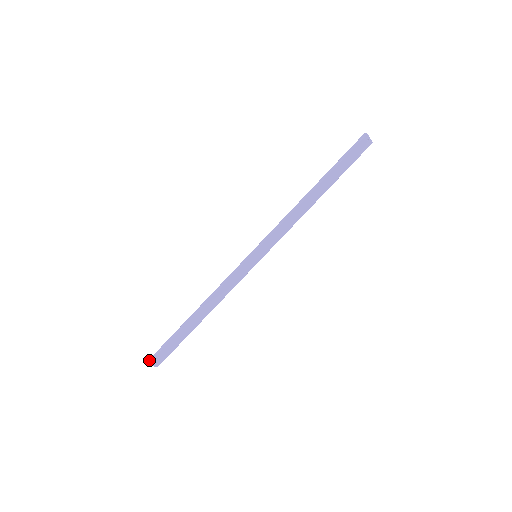
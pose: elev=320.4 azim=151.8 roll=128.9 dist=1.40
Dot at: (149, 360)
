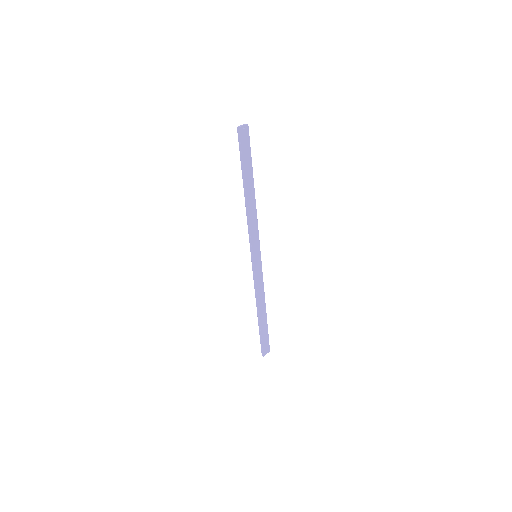
Dot at: (262, 354)
